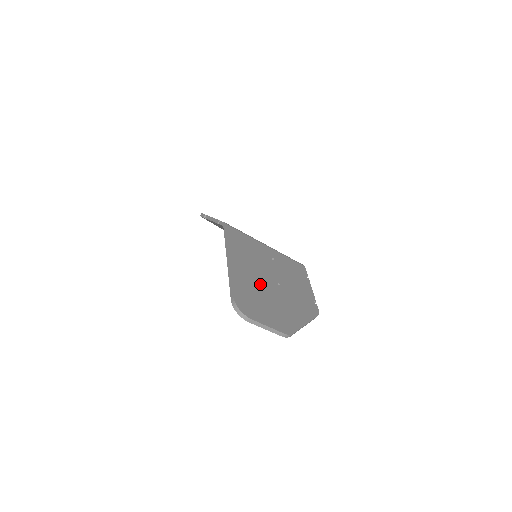
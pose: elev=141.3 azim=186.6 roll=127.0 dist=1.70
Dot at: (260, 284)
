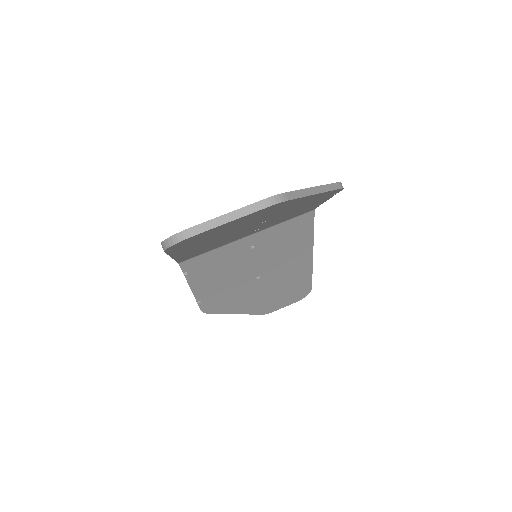
Dot at: occluded
